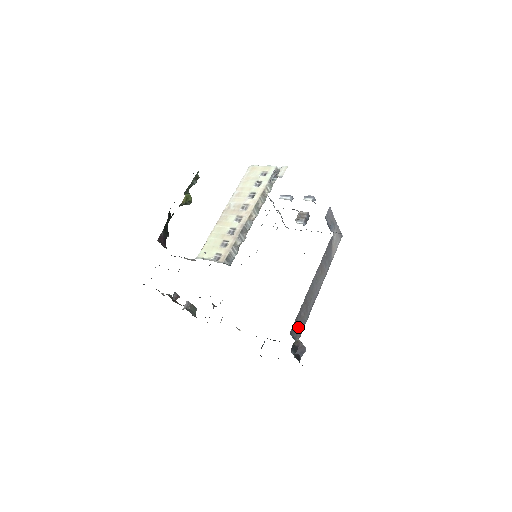
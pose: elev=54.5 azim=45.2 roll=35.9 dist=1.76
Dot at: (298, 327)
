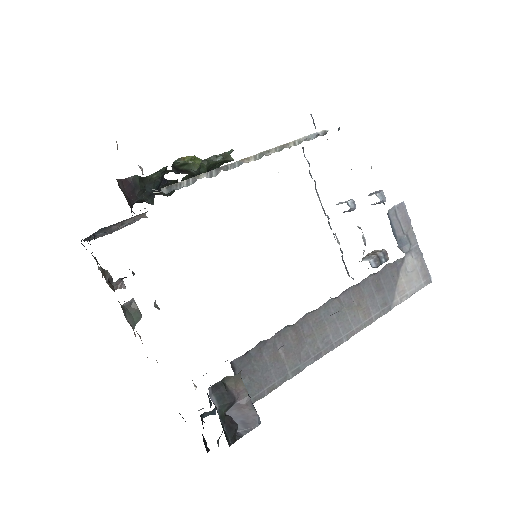
Dot at: (261, 370)
